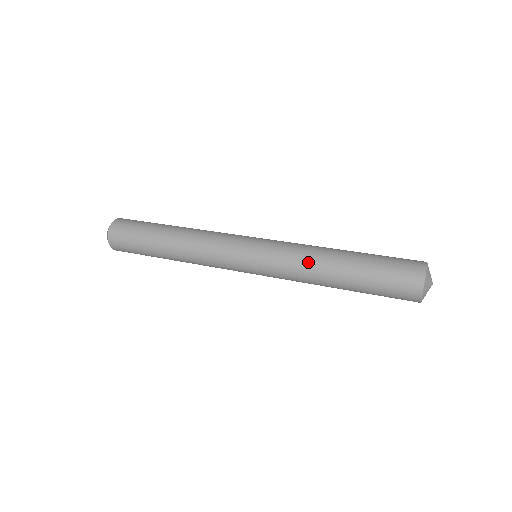
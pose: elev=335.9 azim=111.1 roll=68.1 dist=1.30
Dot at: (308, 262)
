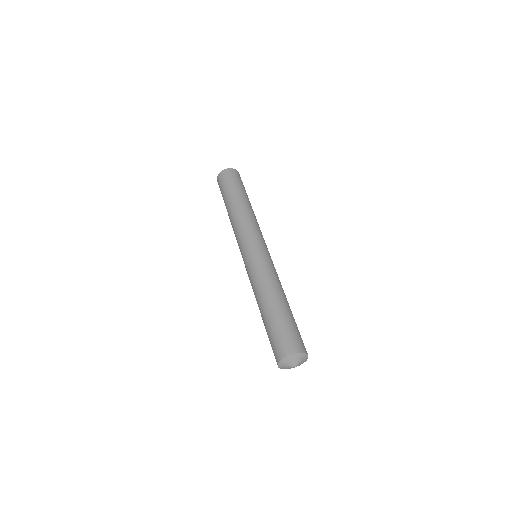
Dot at: (254, 294)
